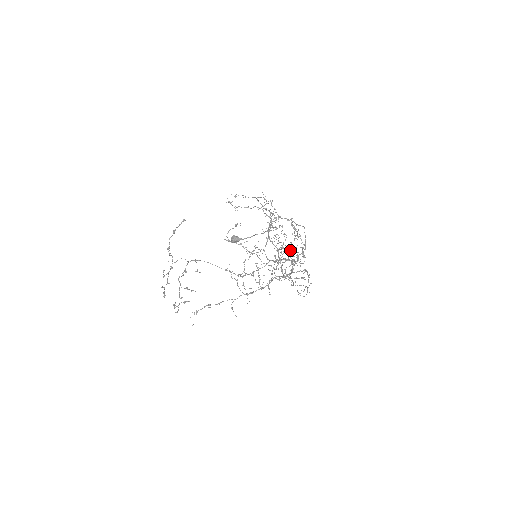
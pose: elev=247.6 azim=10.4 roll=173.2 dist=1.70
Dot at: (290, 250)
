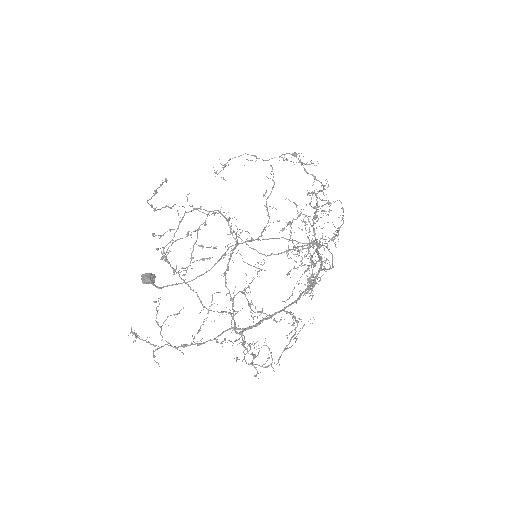
Dot at: occluded
